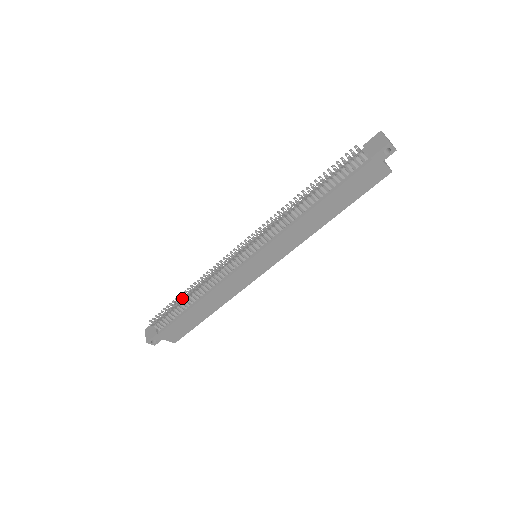
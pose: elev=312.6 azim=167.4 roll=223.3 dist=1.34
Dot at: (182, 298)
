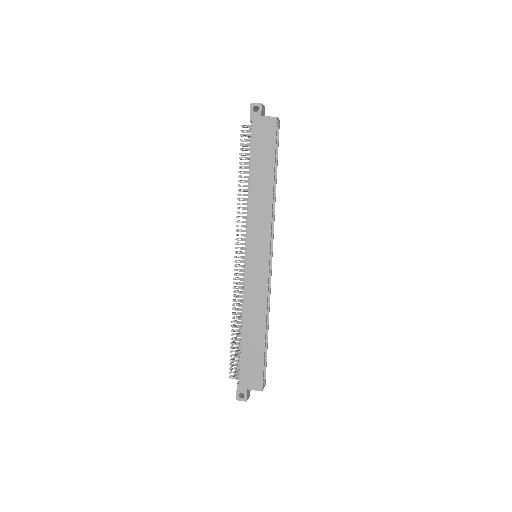
Dot at: occluded
